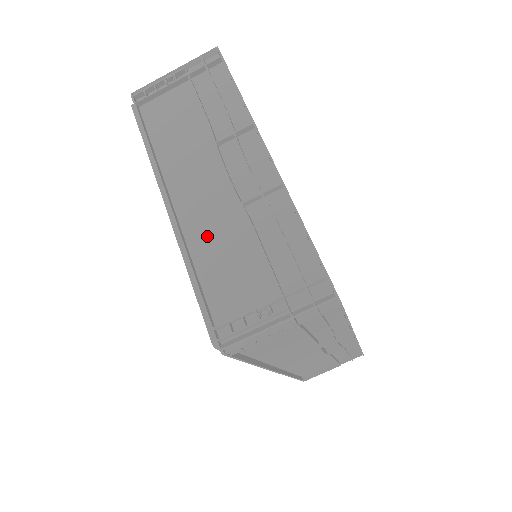
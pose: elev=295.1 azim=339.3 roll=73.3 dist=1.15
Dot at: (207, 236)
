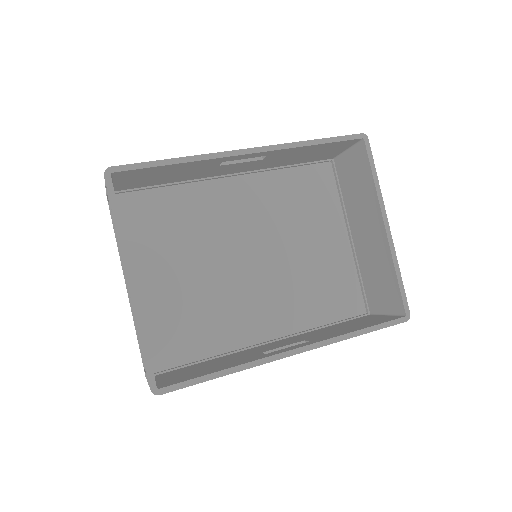
Dot at: occluded
